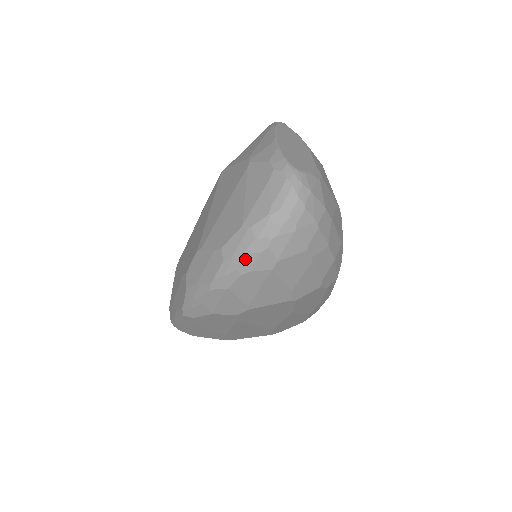
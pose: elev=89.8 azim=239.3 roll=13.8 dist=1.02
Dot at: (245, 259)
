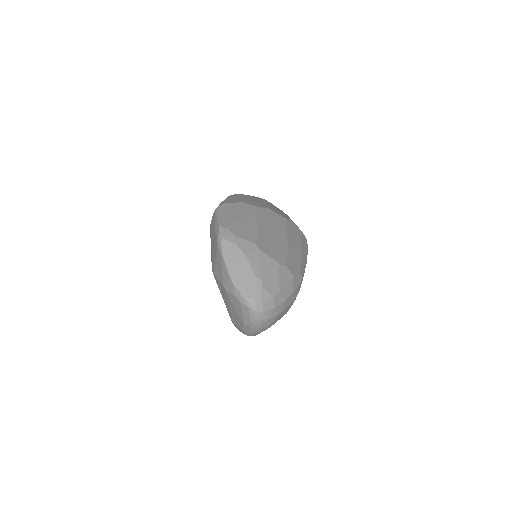
Dot at: (255, 333)
